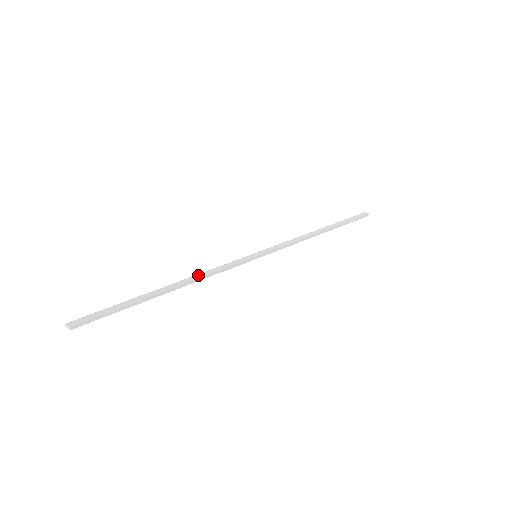
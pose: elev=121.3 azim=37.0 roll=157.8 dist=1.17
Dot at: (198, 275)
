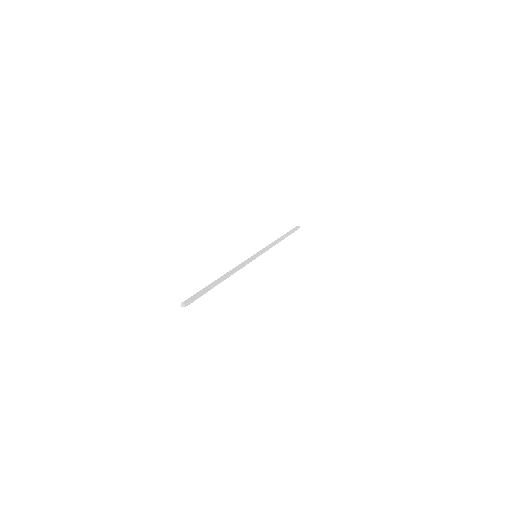
Dot at: (233, 269)
